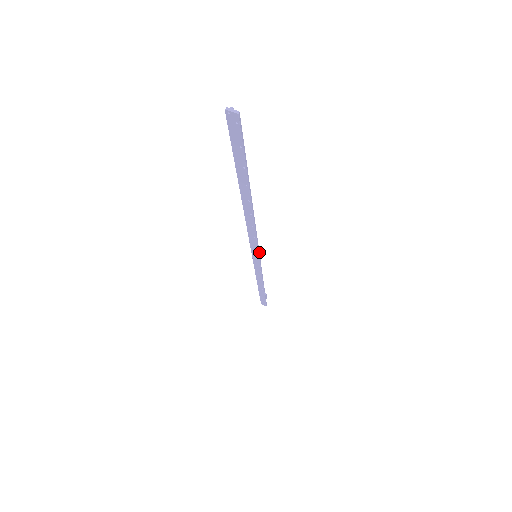
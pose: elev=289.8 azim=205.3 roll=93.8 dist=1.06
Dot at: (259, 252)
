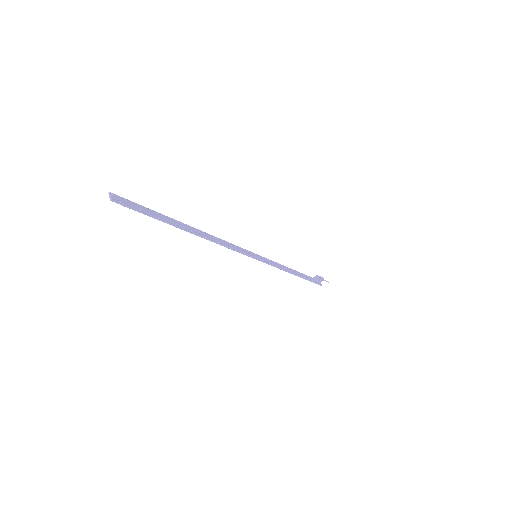
Dot at: (251, 256)
